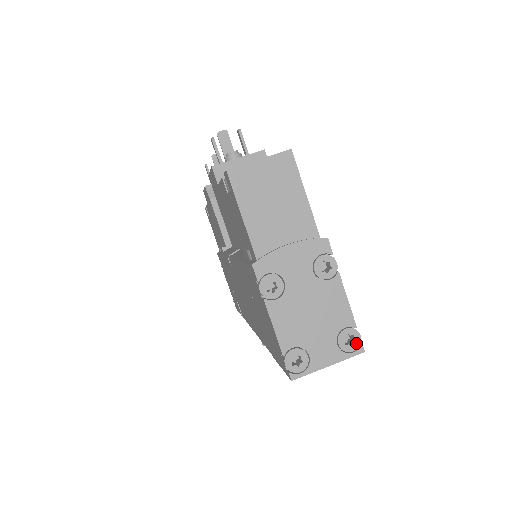
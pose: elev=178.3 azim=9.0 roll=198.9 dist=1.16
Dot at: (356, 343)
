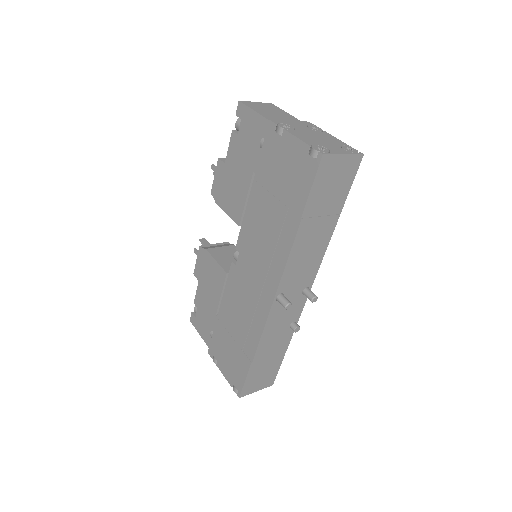
Dot at: (355, 151)
